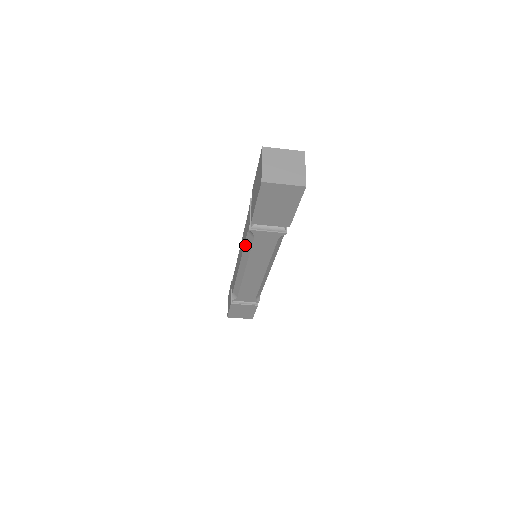
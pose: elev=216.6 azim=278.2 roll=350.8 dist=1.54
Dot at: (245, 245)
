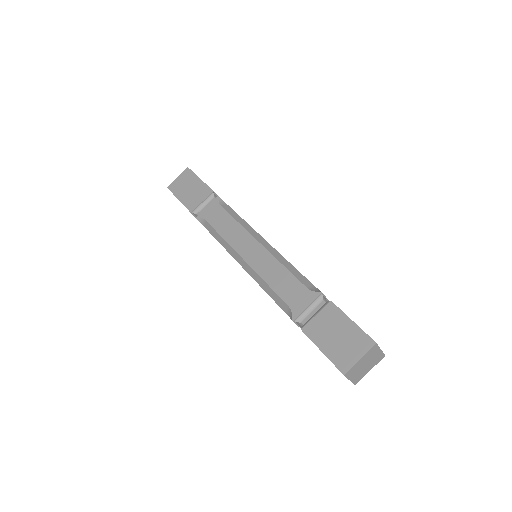
Dot at: (216, 239)
